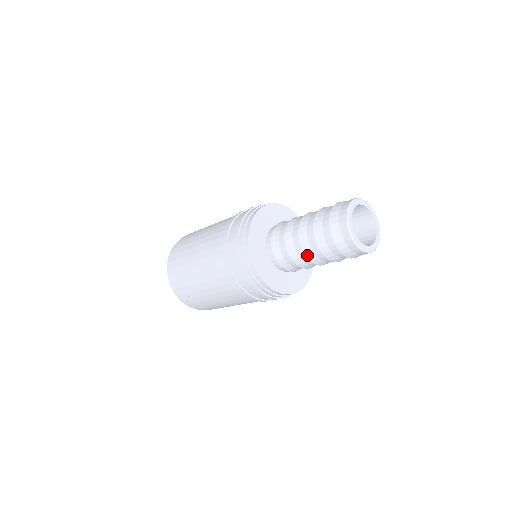
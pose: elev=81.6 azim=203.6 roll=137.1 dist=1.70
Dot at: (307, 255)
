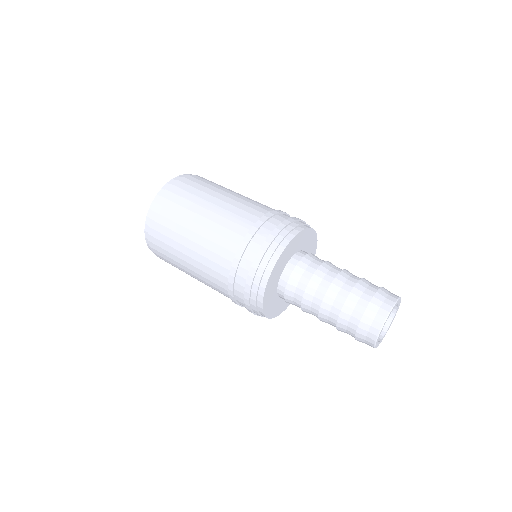
Dot at: (321, 320)
